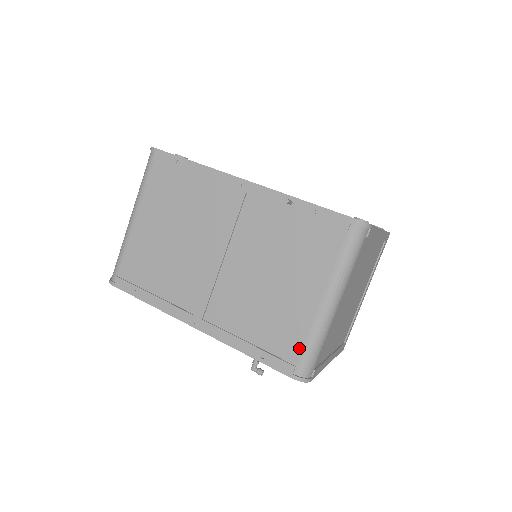
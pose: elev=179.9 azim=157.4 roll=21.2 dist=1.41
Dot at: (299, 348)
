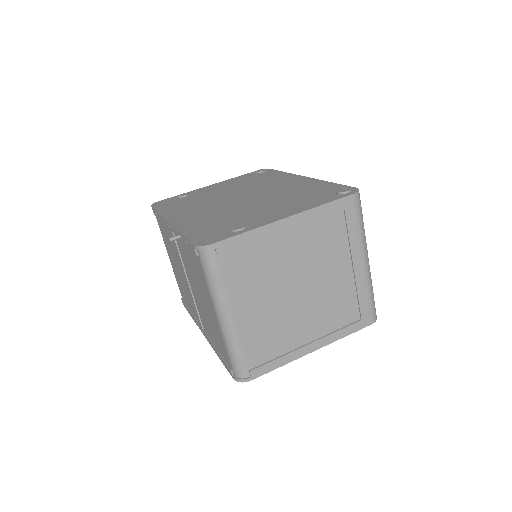
Dot at: (227, 355)
